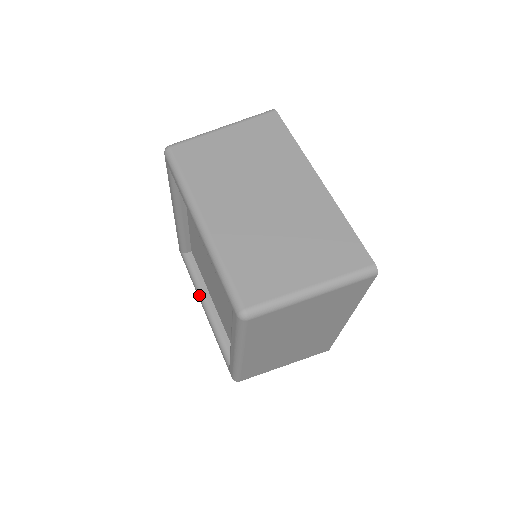
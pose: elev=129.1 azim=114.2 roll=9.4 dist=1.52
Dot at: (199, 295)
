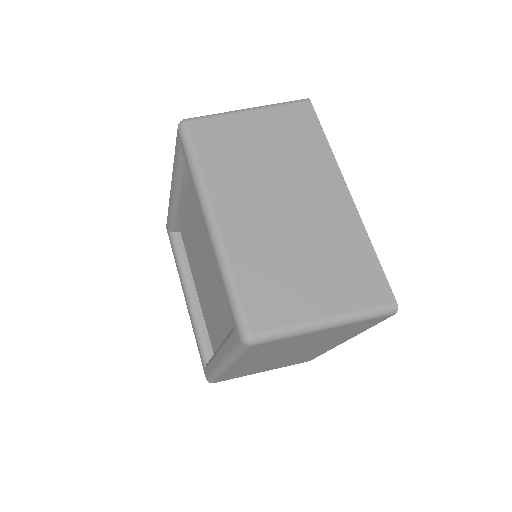
Dot at: (182, 282)
